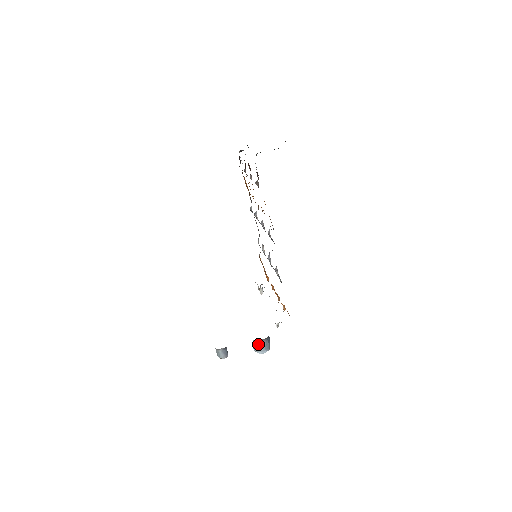
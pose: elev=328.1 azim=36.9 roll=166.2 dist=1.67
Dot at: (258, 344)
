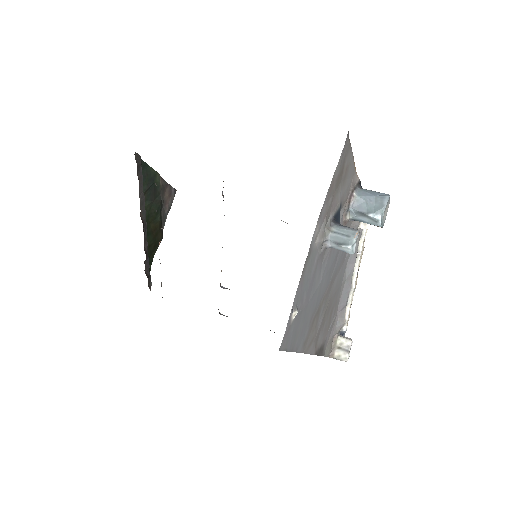
Dot at: (364, 197)
